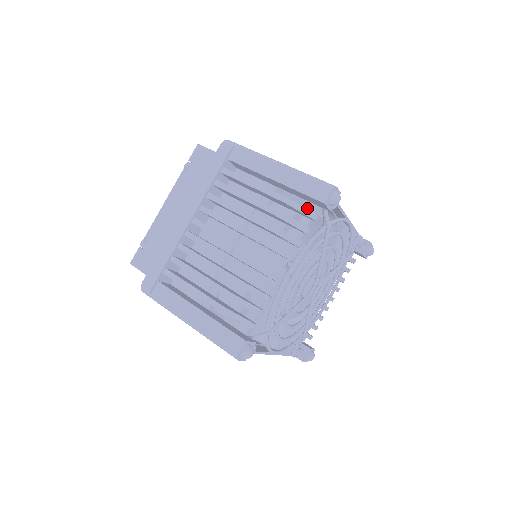
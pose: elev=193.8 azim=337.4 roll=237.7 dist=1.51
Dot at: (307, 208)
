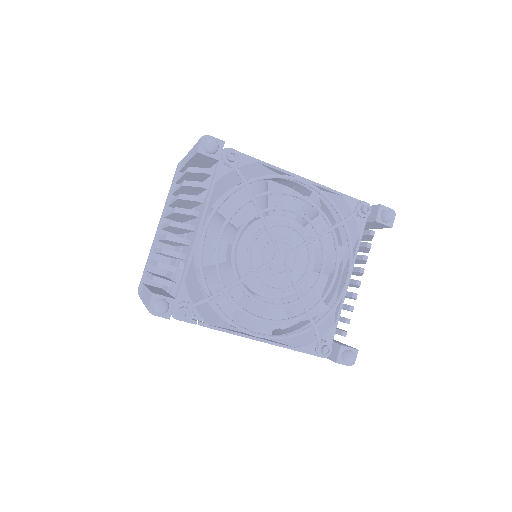
Dot at: (214, 171)
